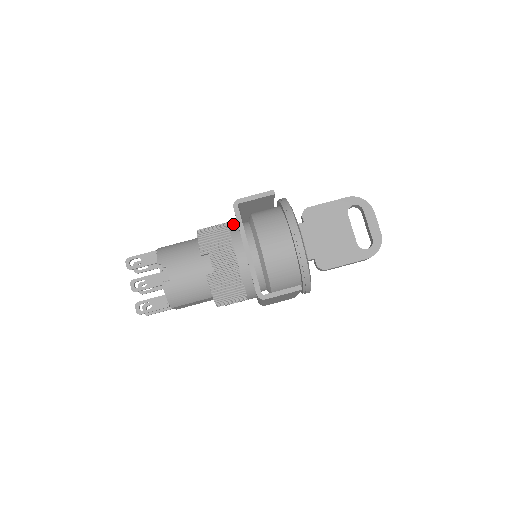
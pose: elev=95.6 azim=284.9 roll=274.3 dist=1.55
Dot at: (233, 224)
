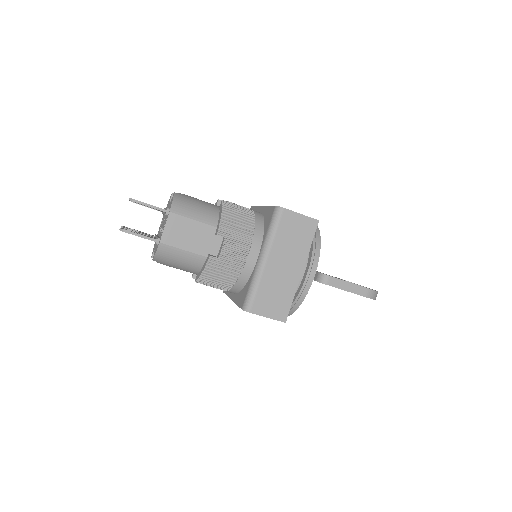
Dot at: (242, 283)
